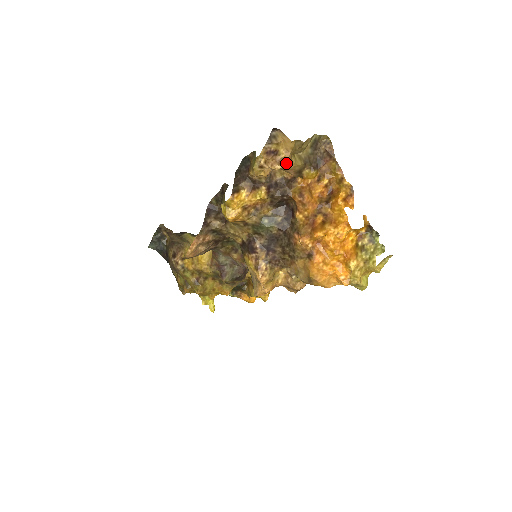
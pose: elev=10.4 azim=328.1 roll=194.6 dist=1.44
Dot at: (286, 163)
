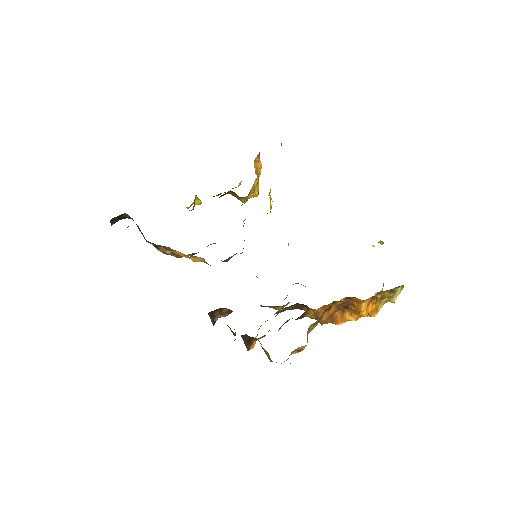
Dot at: (304, 347)
